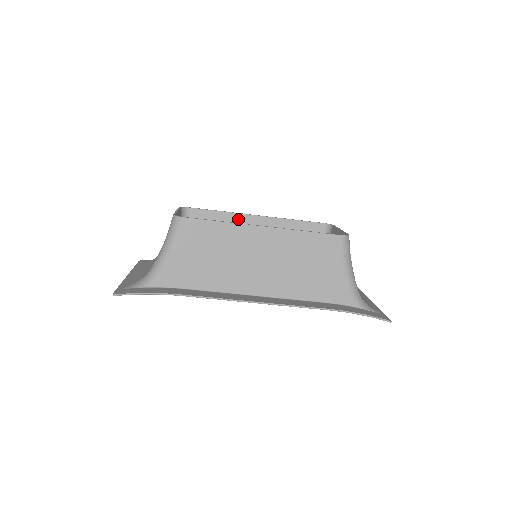
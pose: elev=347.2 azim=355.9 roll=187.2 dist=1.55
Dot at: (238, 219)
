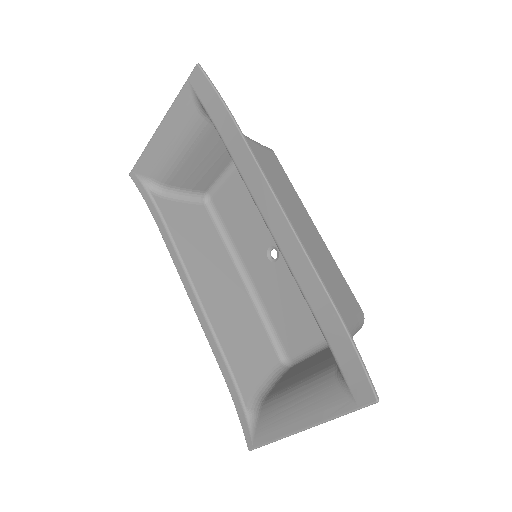
Dot at: occluded
